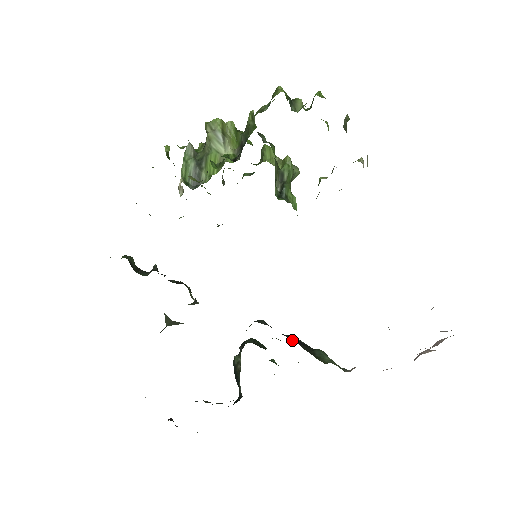
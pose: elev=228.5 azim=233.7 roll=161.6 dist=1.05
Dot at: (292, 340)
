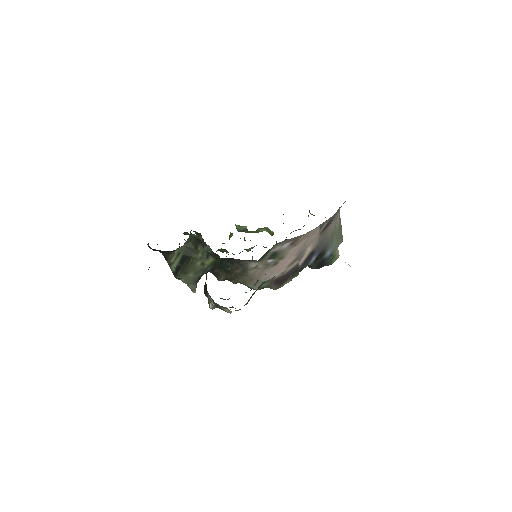
Dot at: occluded
